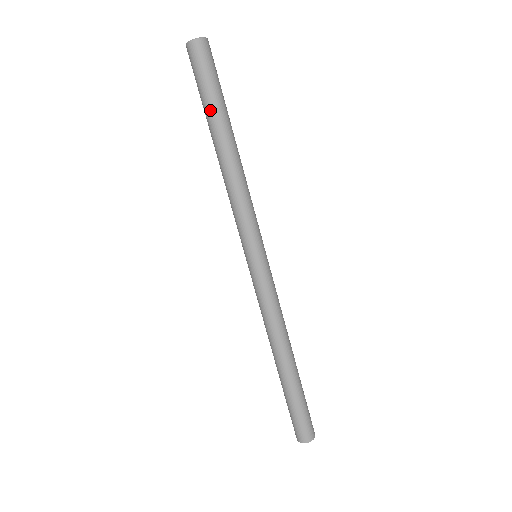
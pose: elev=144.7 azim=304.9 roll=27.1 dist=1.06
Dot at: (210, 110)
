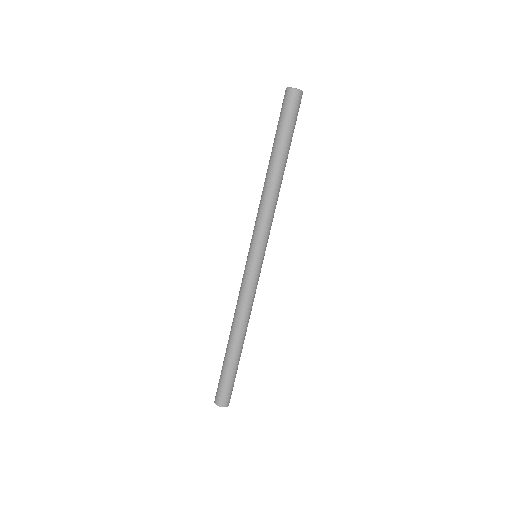
Dot at: (275, 140)
